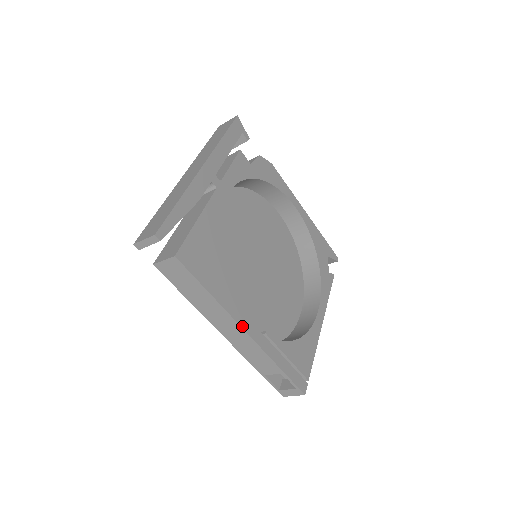
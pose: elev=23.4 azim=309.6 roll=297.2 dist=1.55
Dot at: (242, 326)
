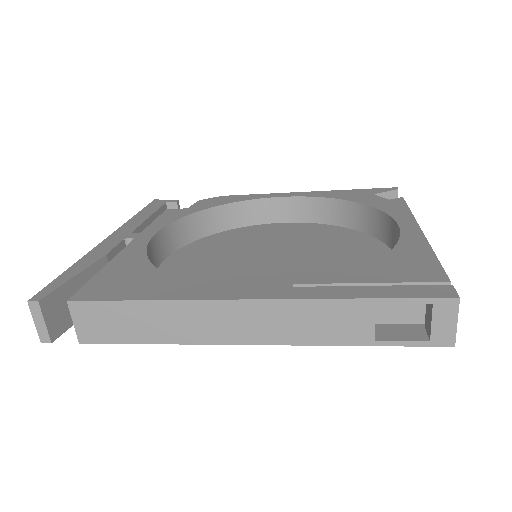
Dot at: (232, 298)
